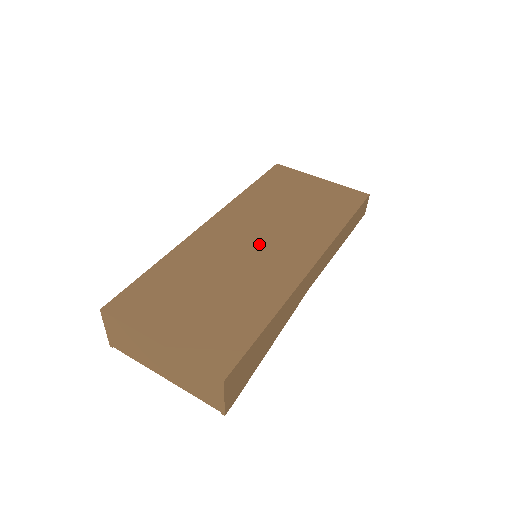
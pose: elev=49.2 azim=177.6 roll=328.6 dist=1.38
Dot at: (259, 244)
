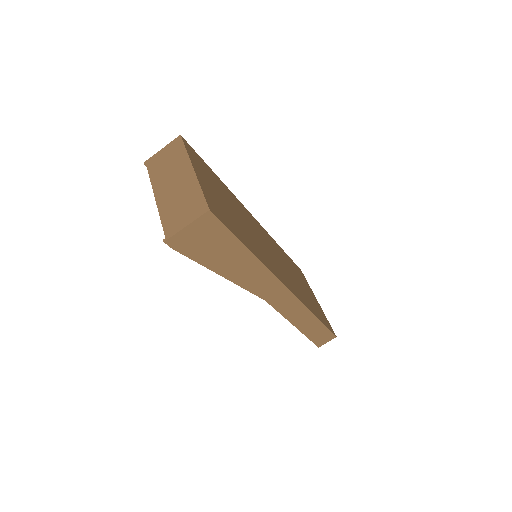
Dot at: (269, 249)
